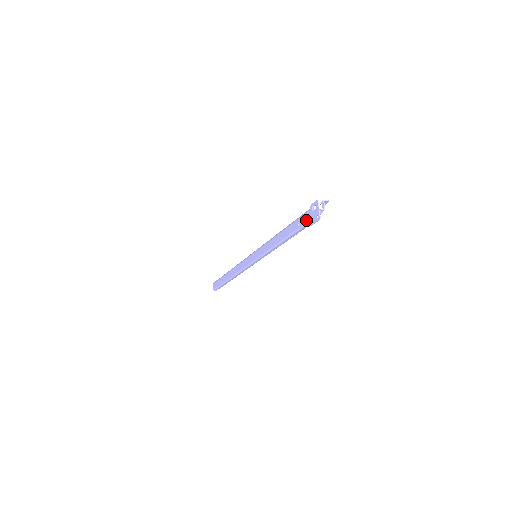
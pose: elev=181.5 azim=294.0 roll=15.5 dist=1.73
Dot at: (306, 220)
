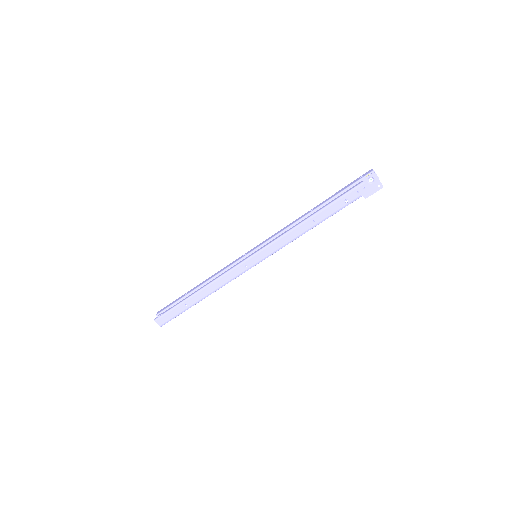
Dot at: (360, 194)
